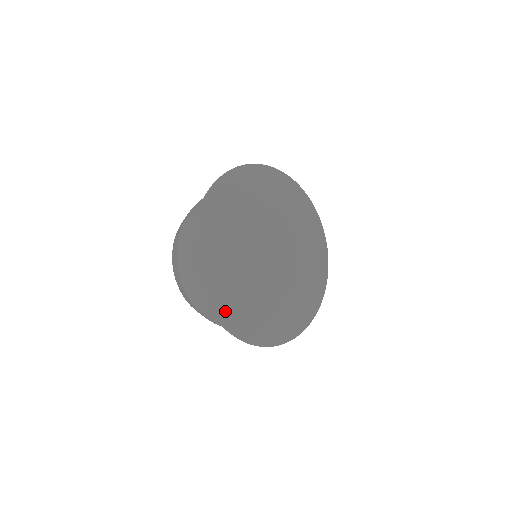
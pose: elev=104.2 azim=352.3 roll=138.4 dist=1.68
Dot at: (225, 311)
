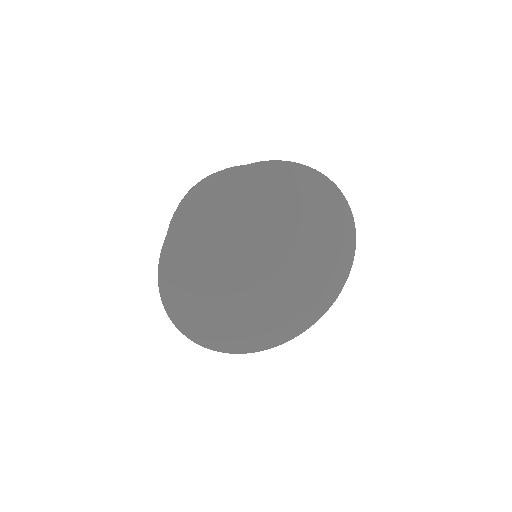
Dot at: (176, 302)
